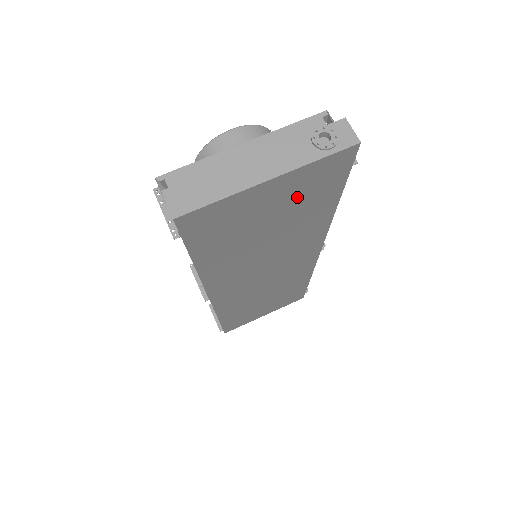
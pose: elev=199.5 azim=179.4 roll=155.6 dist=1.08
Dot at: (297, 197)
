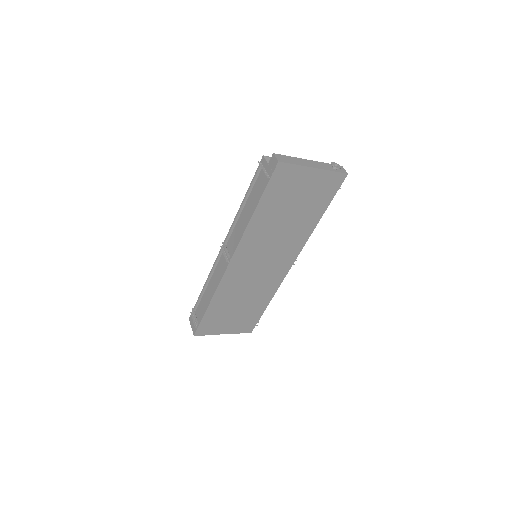
Dot at: (314, 192)
